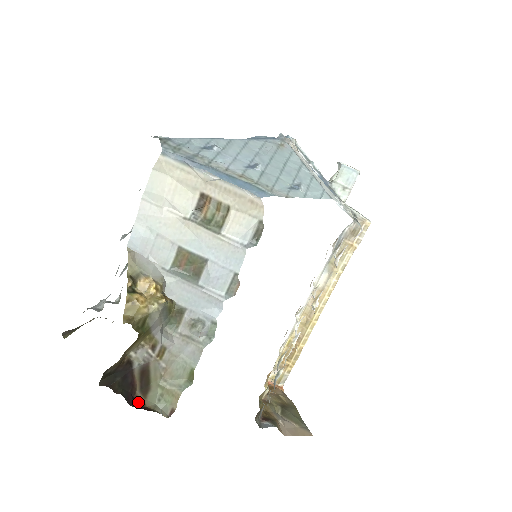
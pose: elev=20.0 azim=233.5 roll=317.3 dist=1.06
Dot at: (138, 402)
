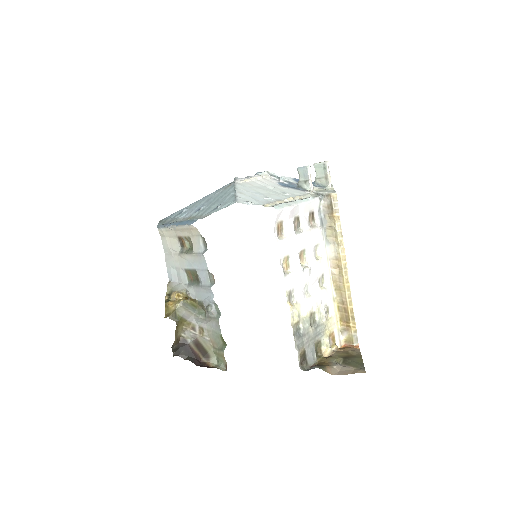
Dot at: (204, 364)
